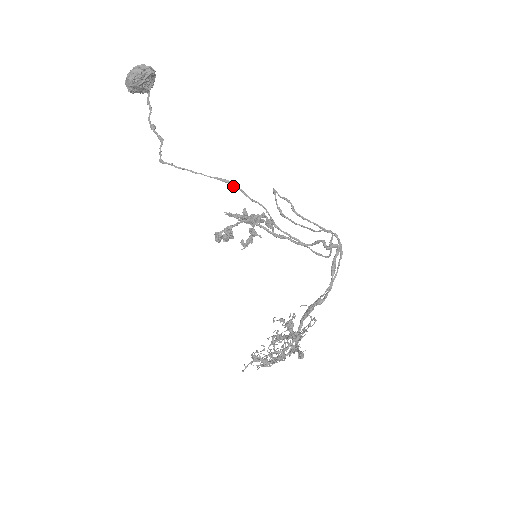
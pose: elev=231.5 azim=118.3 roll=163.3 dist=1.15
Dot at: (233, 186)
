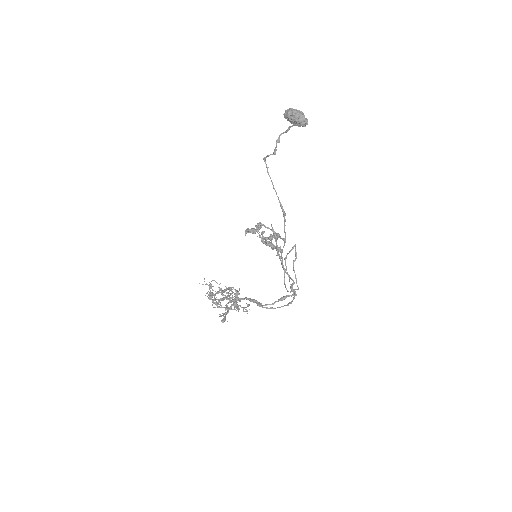
Dot at: (283, 214)
